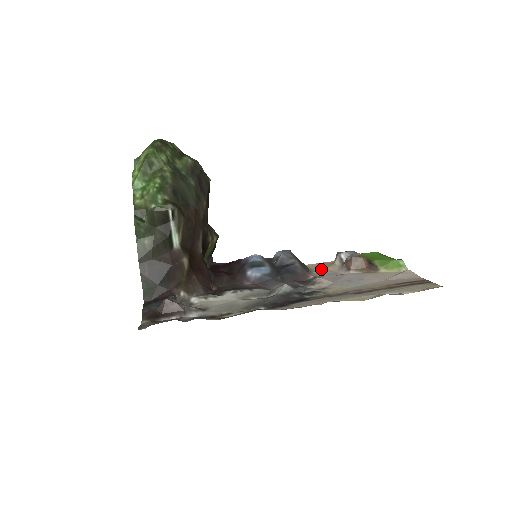
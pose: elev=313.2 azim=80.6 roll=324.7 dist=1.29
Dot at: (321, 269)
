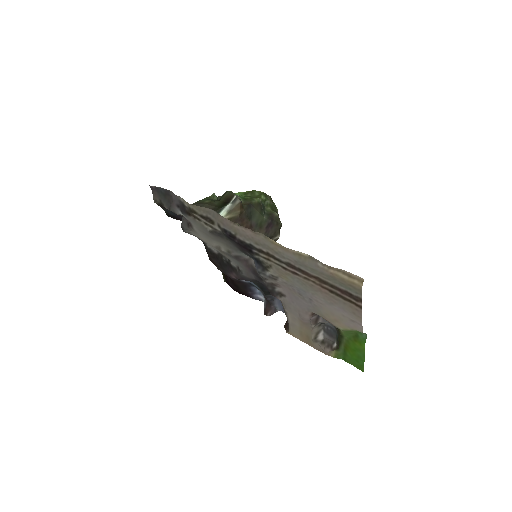
Dot at: (296, 322)
